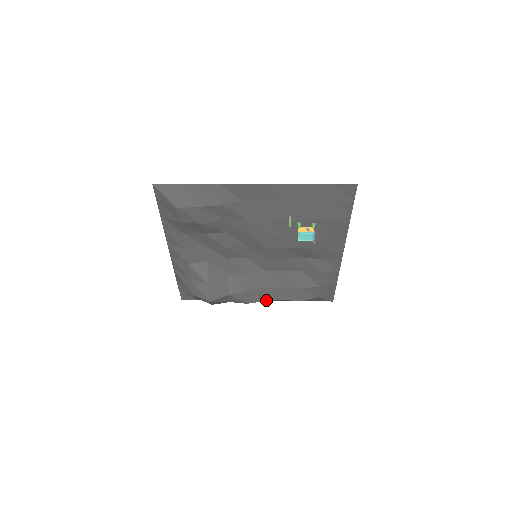
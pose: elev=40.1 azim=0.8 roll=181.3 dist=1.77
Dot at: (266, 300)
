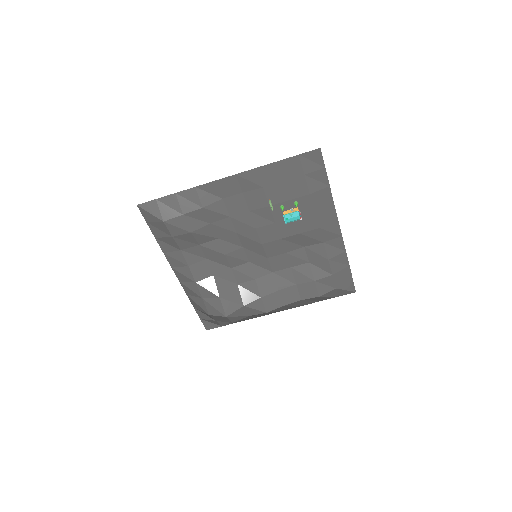
Dot at: (284, 305)
